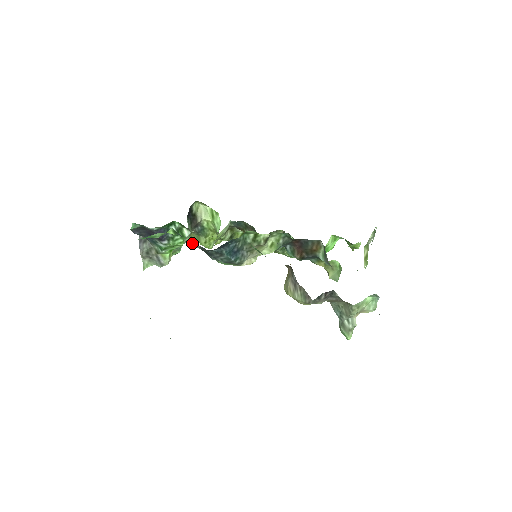
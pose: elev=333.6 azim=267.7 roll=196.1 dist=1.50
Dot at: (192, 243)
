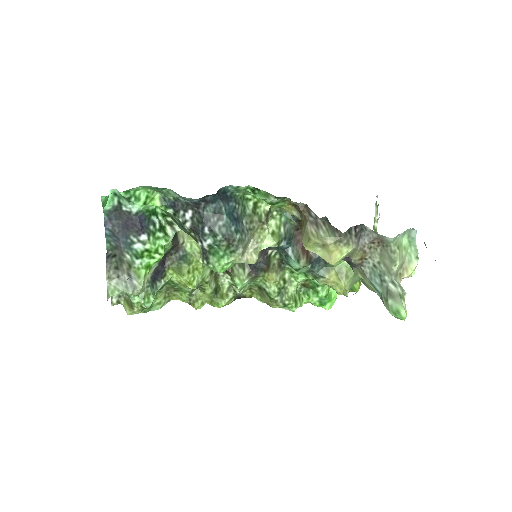
Dot at: (182, 212)
